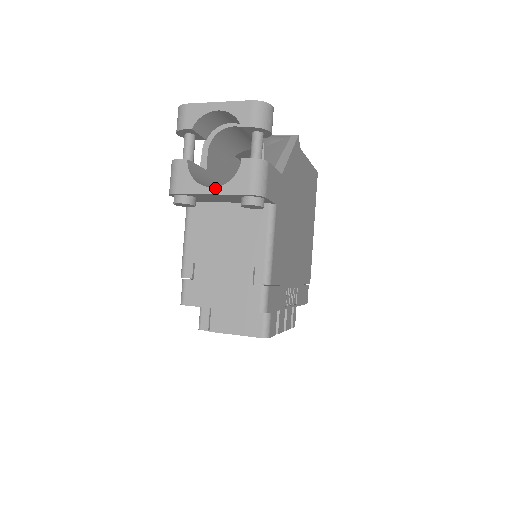
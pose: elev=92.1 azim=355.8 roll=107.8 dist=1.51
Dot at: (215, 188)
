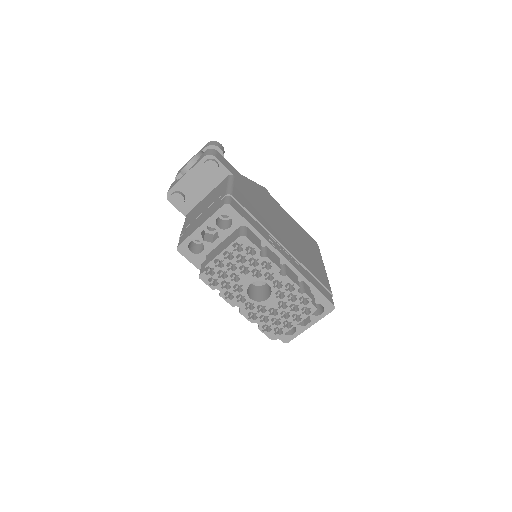
Dot at: (188, 171)
